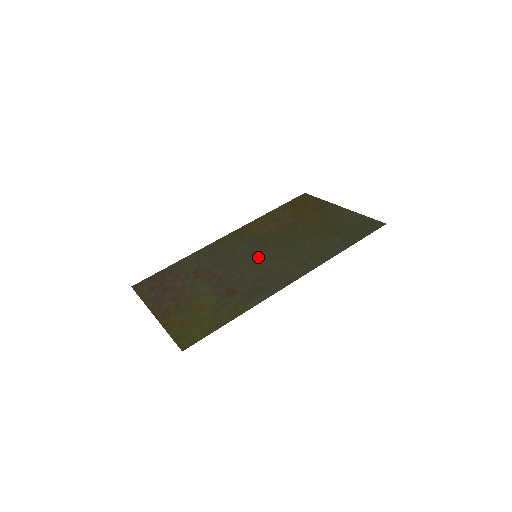
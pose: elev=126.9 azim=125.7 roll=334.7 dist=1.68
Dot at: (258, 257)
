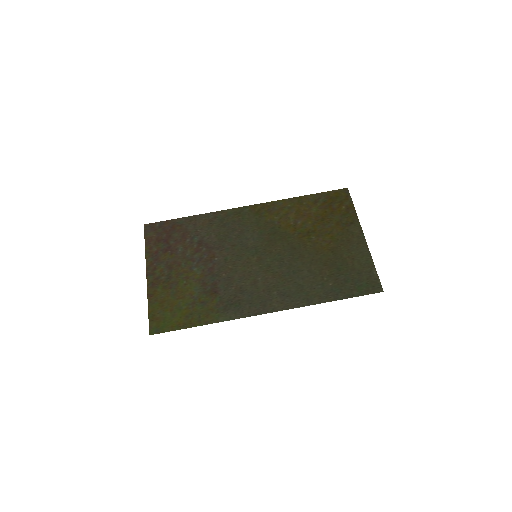
Dot at: (257, 259)
